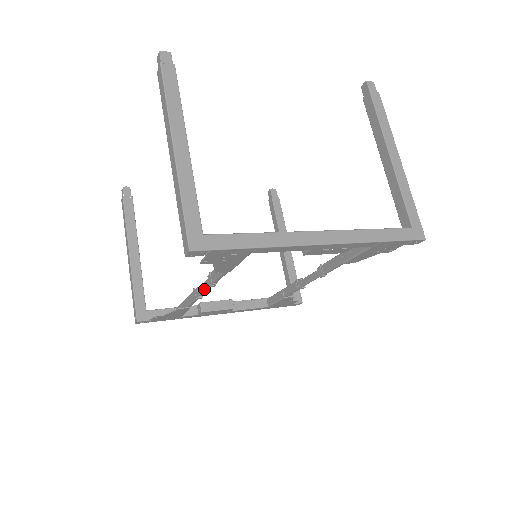
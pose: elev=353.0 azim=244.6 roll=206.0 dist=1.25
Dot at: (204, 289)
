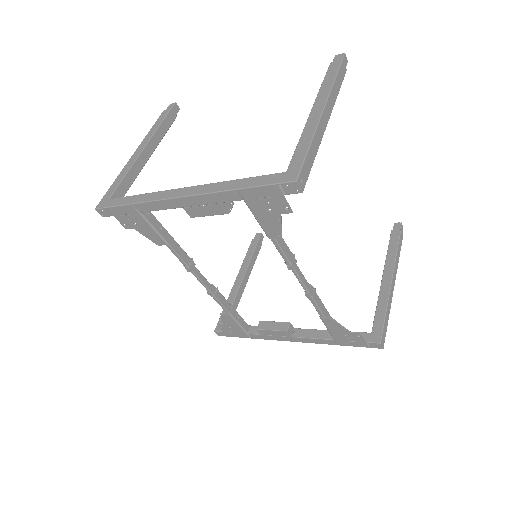
Dot at: (198, 279)
